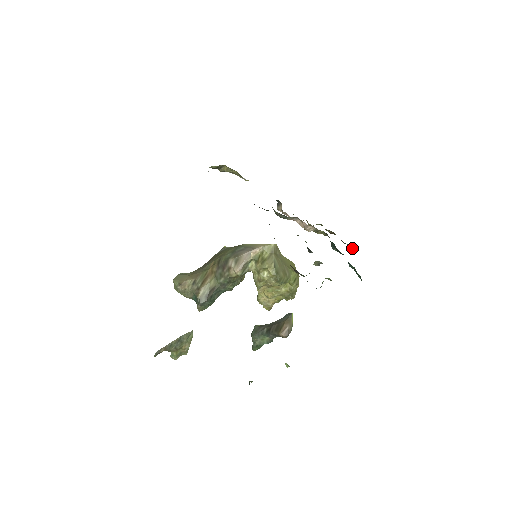
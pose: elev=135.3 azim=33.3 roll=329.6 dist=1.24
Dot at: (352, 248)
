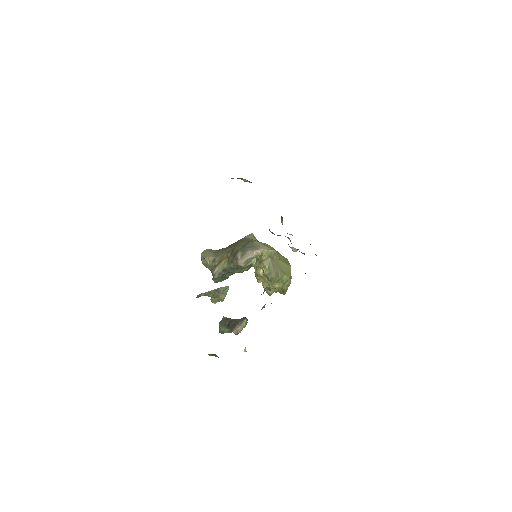
Dot at: occluded
